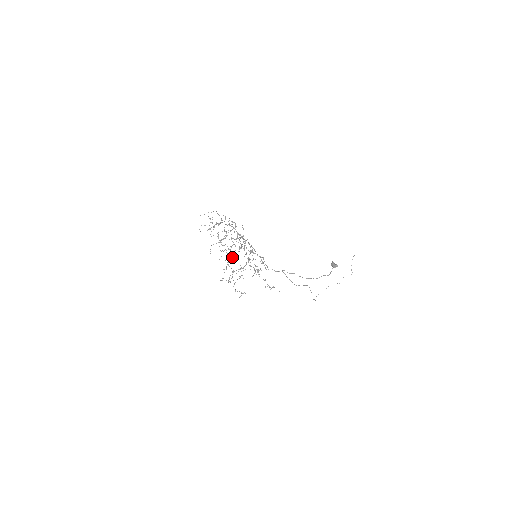
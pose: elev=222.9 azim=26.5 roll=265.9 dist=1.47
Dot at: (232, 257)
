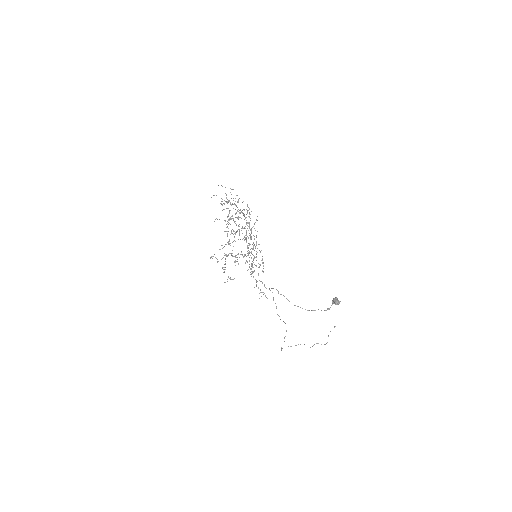
Dot at: (233, 241)
